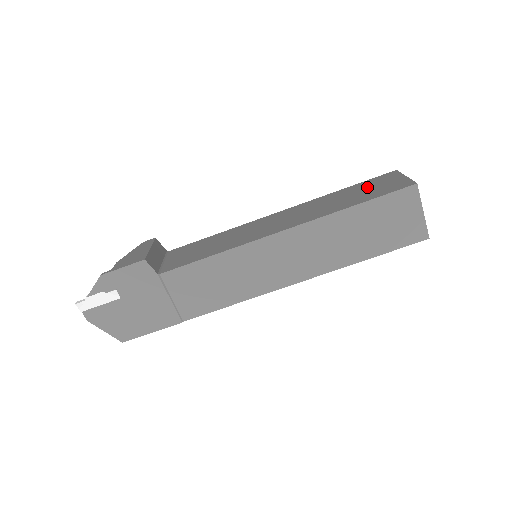
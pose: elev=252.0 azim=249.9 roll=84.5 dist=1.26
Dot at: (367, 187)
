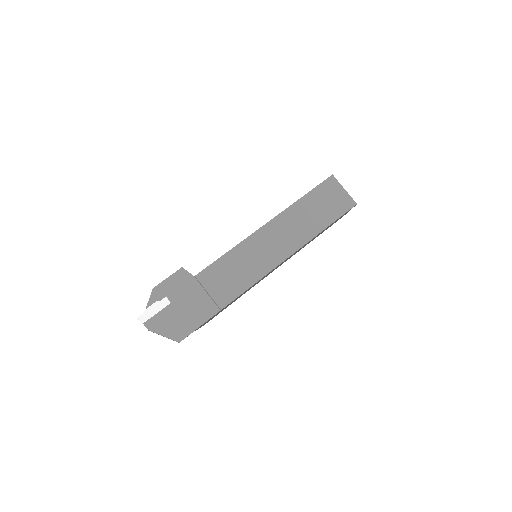
Dot at: occluded
